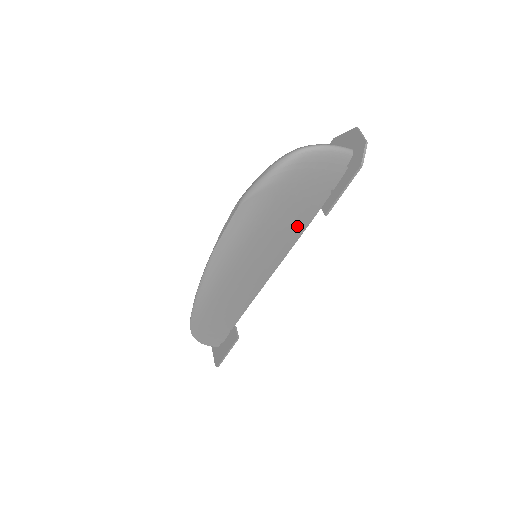
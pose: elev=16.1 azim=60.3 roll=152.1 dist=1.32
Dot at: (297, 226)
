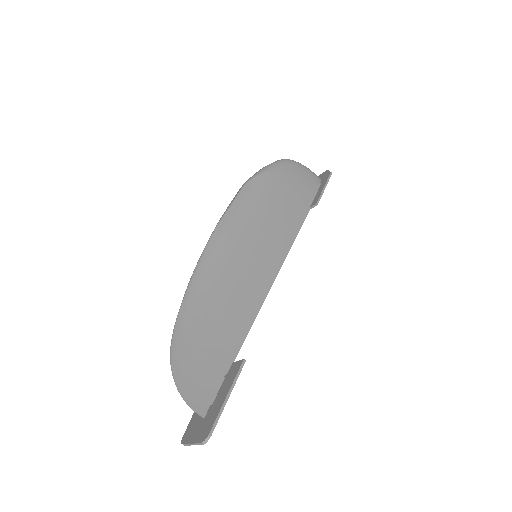
Dot at: (293, 221)
